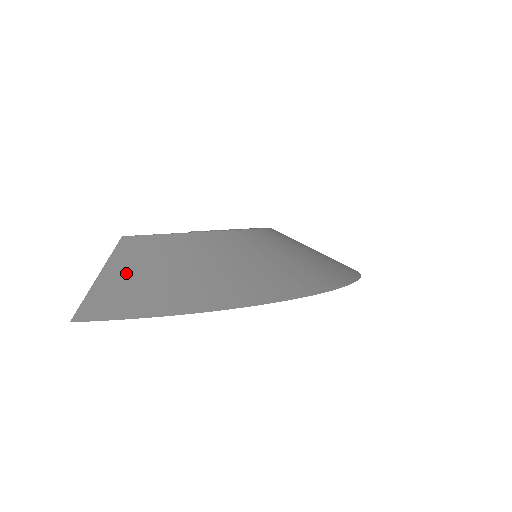
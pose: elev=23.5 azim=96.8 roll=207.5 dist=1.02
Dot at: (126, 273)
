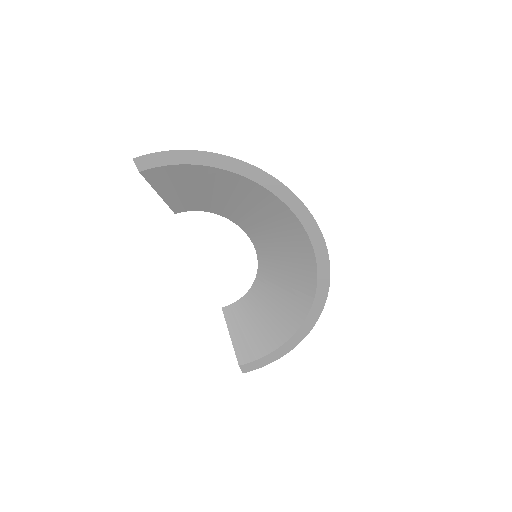
Dot at: occluded
